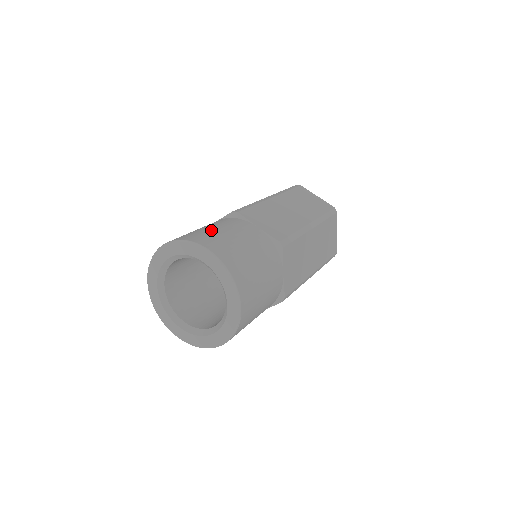
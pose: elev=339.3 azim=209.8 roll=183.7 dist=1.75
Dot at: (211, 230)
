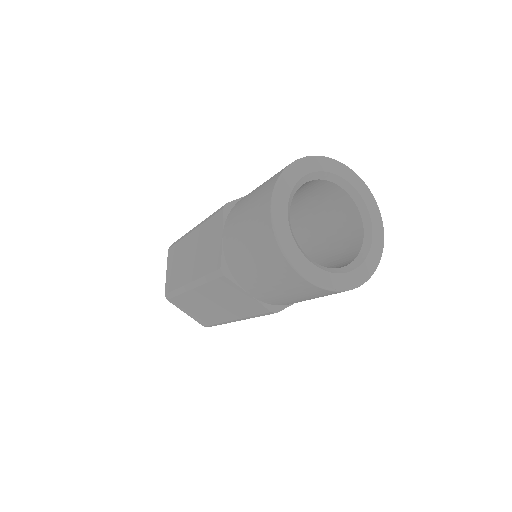
Dot at: (259, 188)
